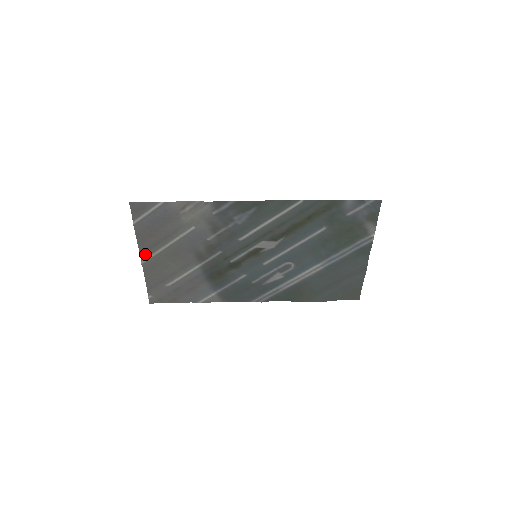
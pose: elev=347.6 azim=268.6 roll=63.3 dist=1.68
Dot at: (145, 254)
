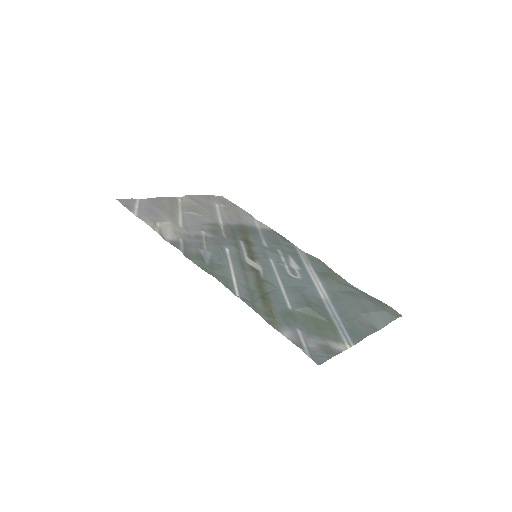
Dot at: (175, 199)
